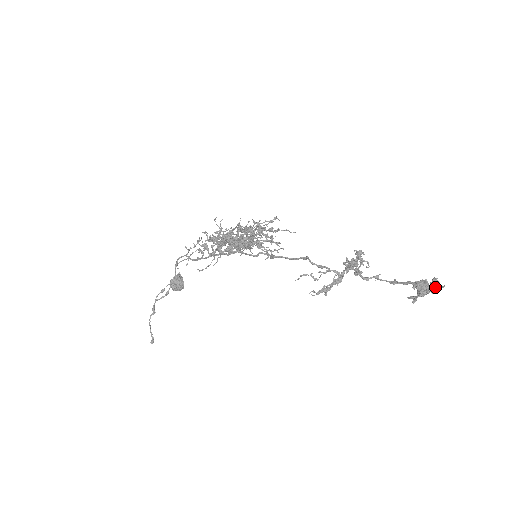
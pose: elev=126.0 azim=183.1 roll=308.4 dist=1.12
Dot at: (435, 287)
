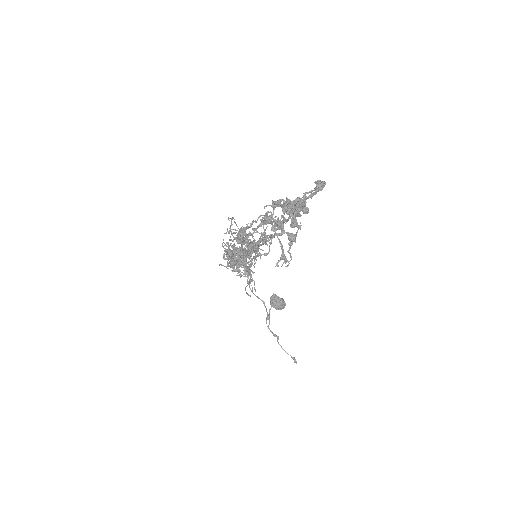
Dot at: (309, 195)
